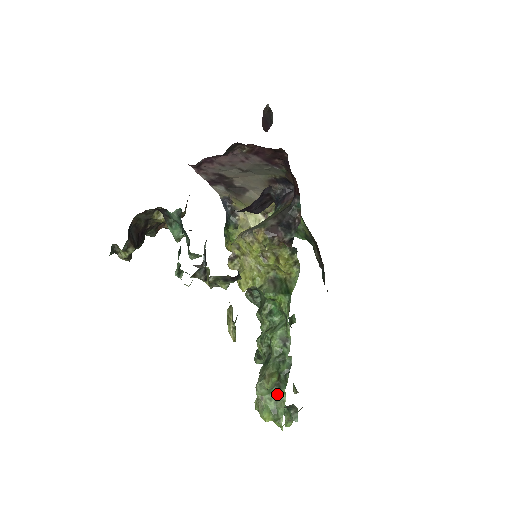
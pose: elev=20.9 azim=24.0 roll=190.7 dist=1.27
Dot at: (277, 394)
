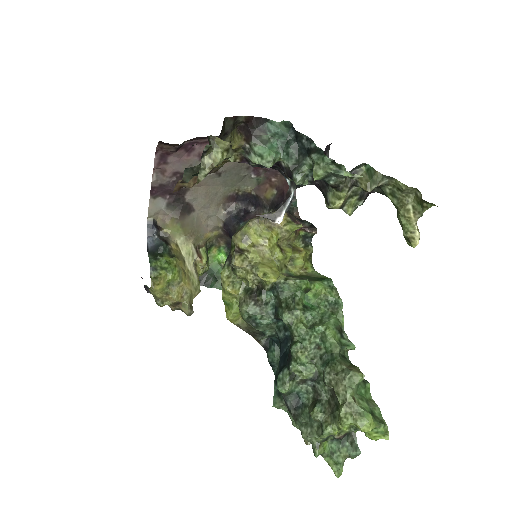
Dot at: (364, 392)
